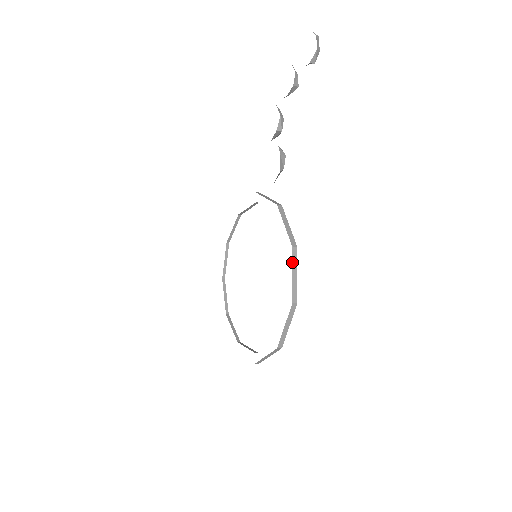
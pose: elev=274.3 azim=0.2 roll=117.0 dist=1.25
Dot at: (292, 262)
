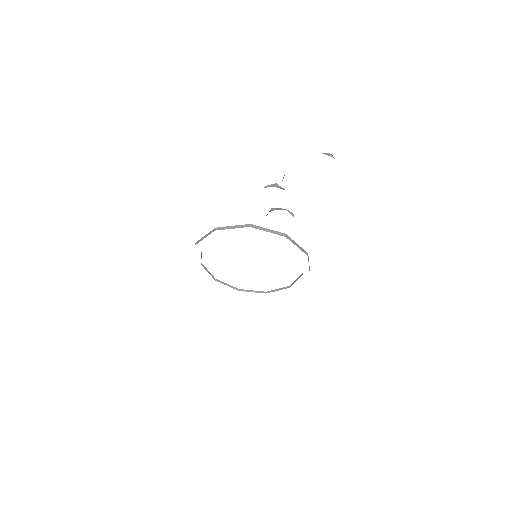
Dot at: occluded
